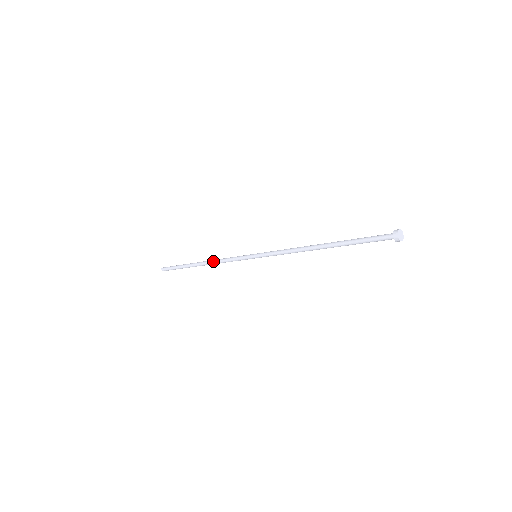
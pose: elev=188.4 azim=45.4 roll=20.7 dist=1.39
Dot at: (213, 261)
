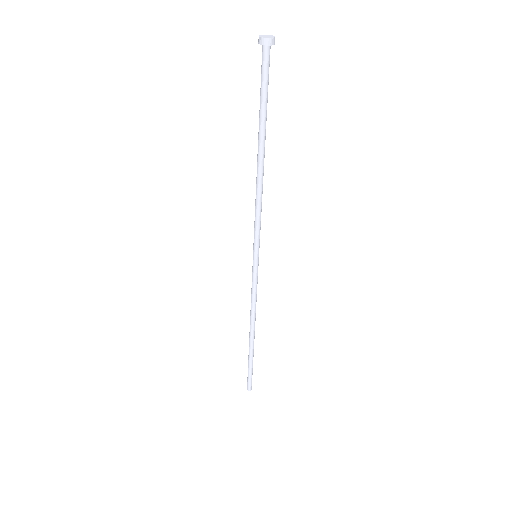
Dot at: (250, 315)
